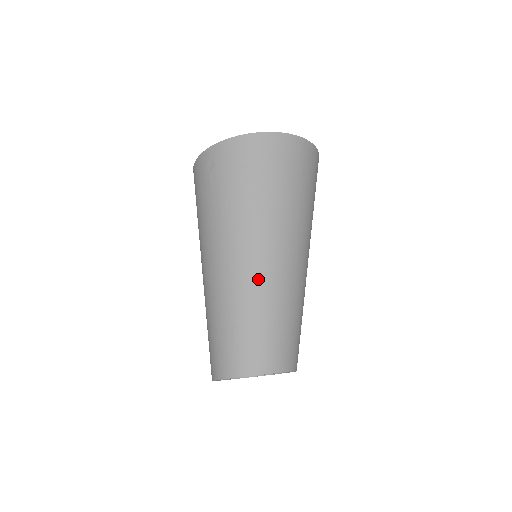
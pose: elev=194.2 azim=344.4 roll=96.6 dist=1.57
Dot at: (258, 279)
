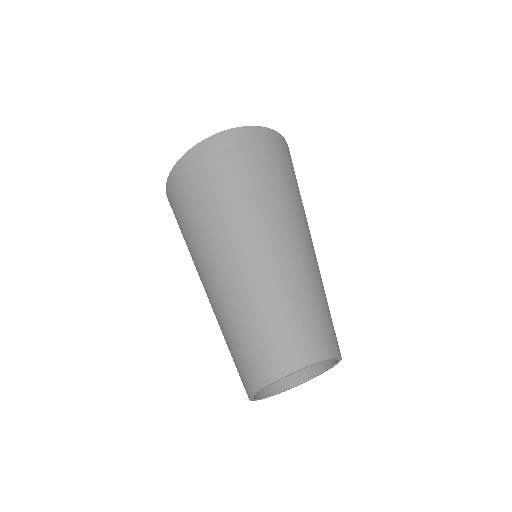
Dot at: (307, 258)
